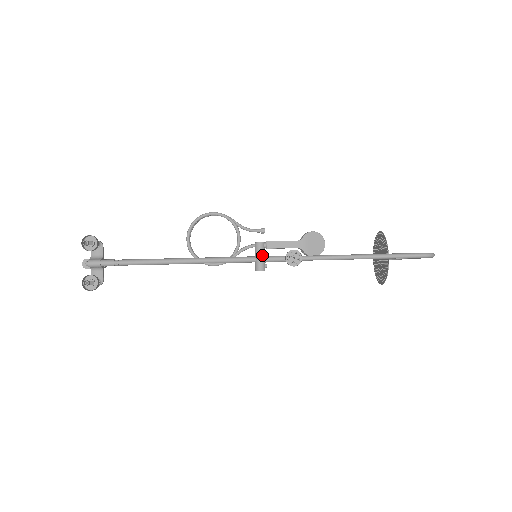
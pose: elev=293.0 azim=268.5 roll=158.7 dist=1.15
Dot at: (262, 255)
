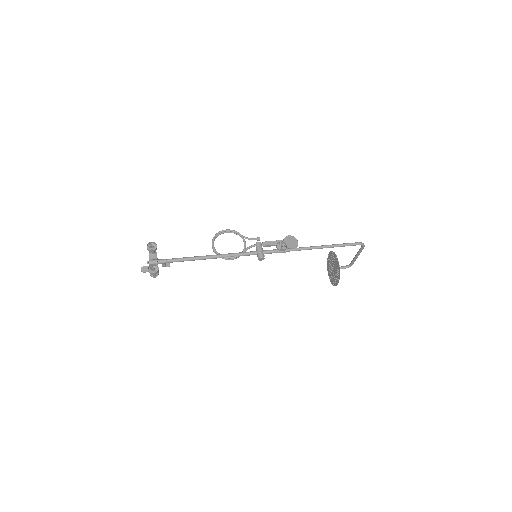
Dot at: (261, 249)
